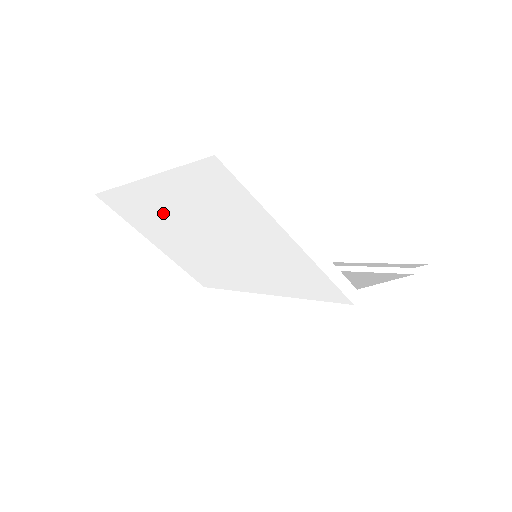
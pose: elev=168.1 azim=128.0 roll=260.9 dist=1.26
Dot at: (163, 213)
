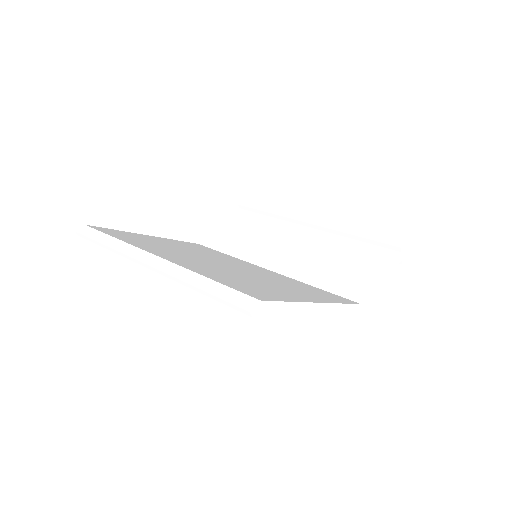
Dot at: occluded
